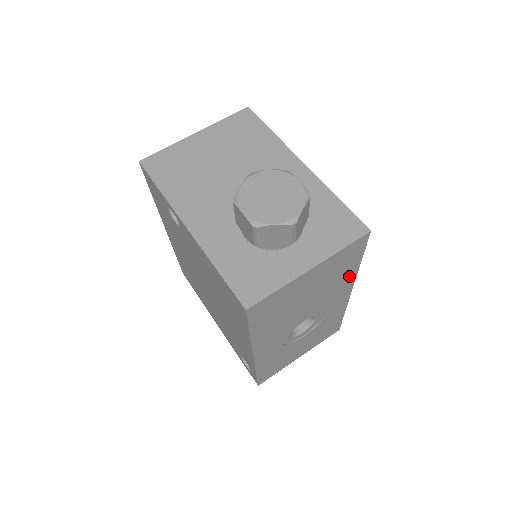
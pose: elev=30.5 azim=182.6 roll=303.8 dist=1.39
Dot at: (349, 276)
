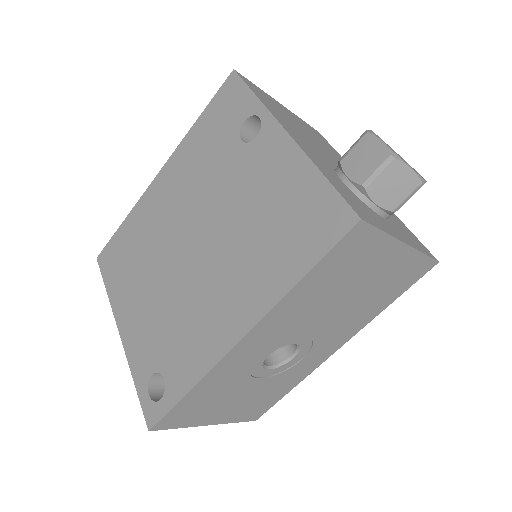
Dot at: (368, 316)
